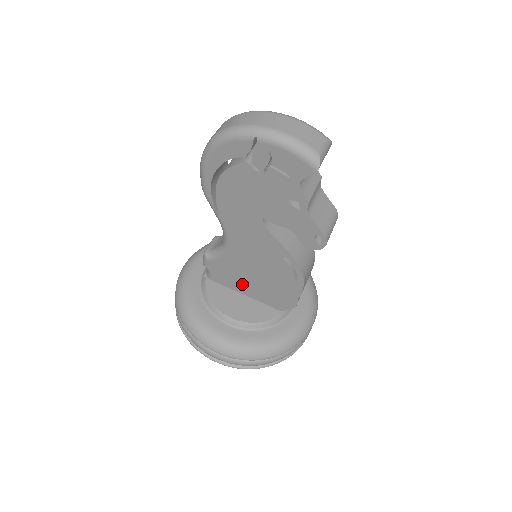
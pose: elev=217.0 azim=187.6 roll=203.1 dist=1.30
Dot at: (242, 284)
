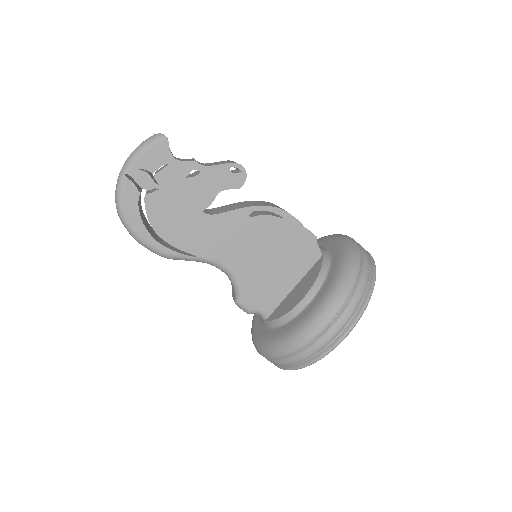
Dot at: (279, 282)
